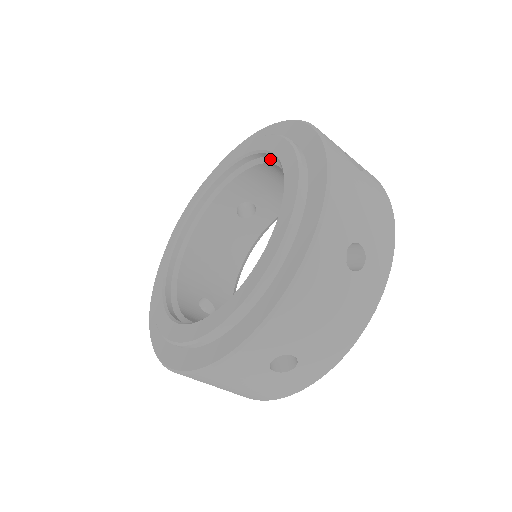
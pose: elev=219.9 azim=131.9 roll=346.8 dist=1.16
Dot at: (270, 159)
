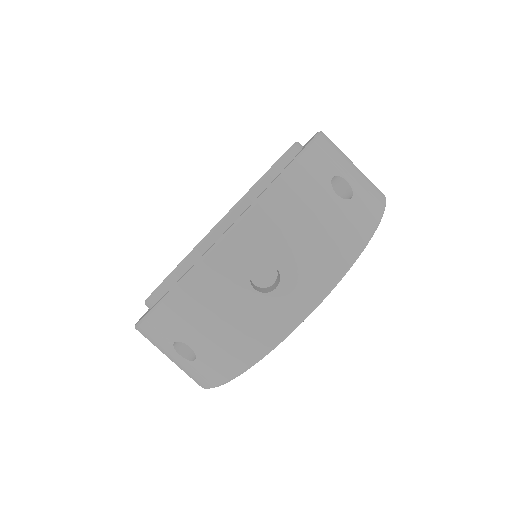
Dot at: occluded
